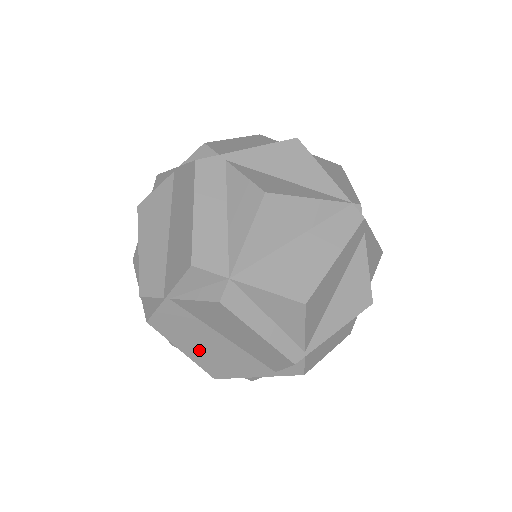
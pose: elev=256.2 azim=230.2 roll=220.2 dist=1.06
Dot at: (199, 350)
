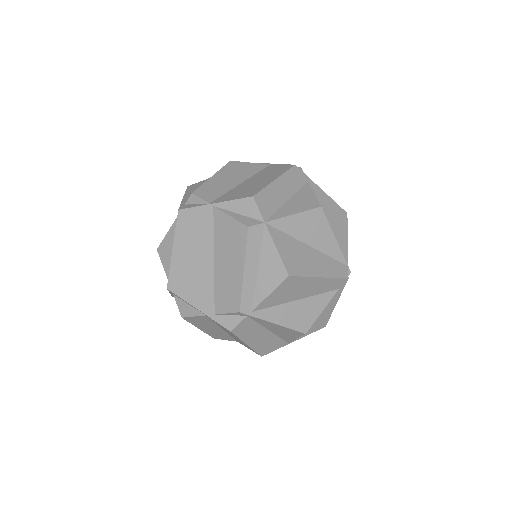
Dot at: (185, 257)
